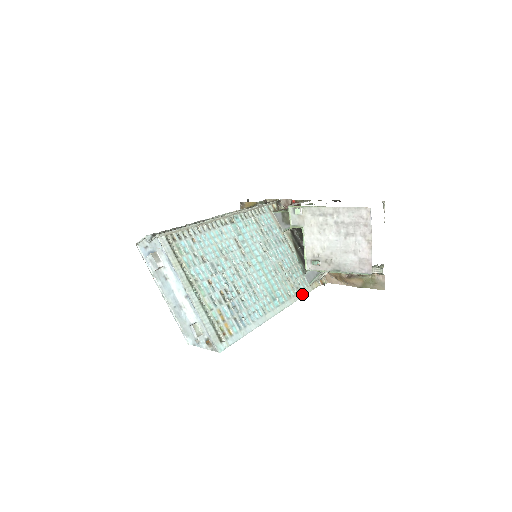
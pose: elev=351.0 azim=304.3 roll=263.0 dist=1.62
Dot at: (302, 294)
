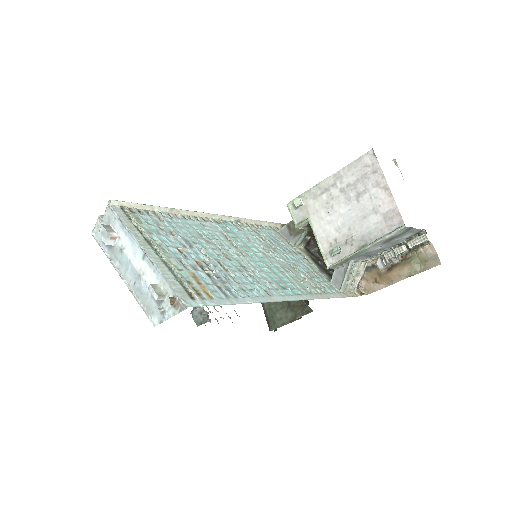
Dot at: (330, 296)
